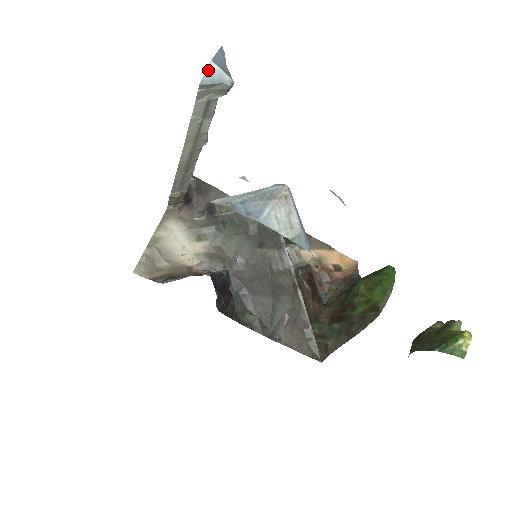
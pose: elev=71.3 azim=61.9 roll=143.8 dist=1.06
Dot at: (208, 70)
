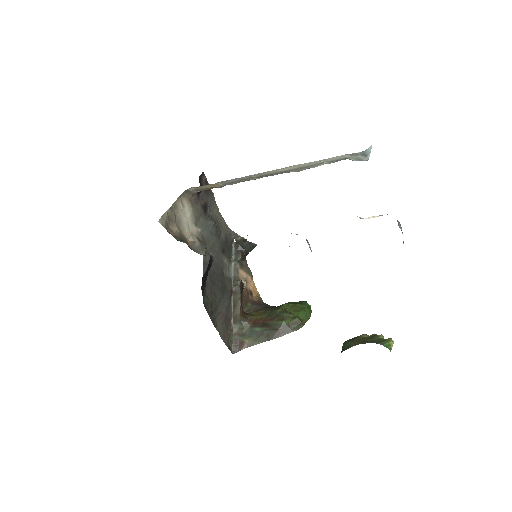
Dot at: (369, 147)
